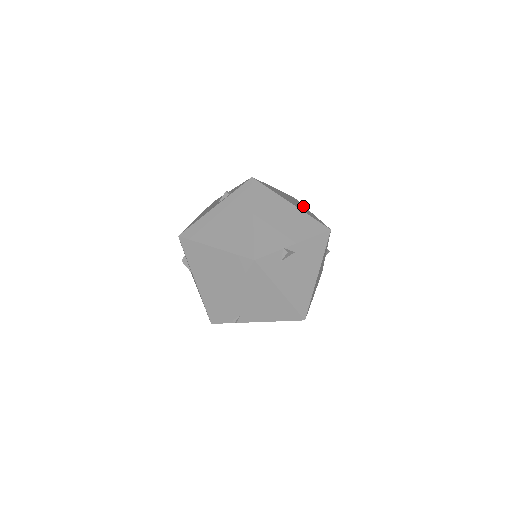
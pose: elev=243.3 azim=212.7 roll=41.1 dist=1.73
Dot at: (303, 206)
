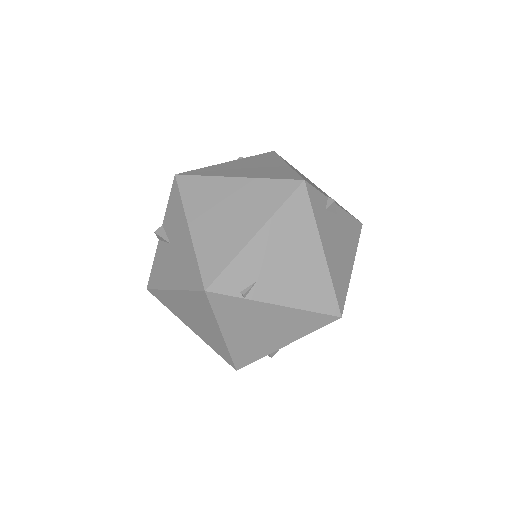
Dot at: occluded
